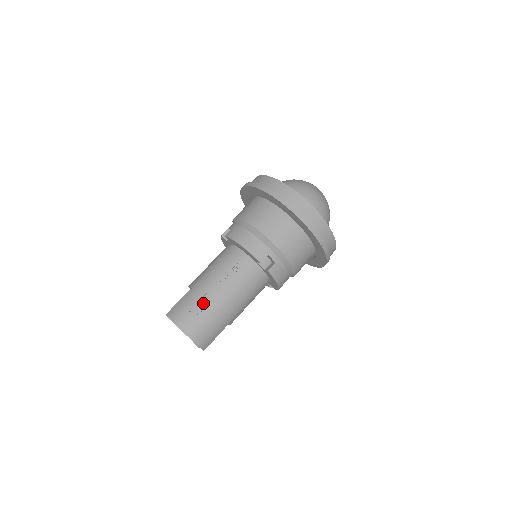
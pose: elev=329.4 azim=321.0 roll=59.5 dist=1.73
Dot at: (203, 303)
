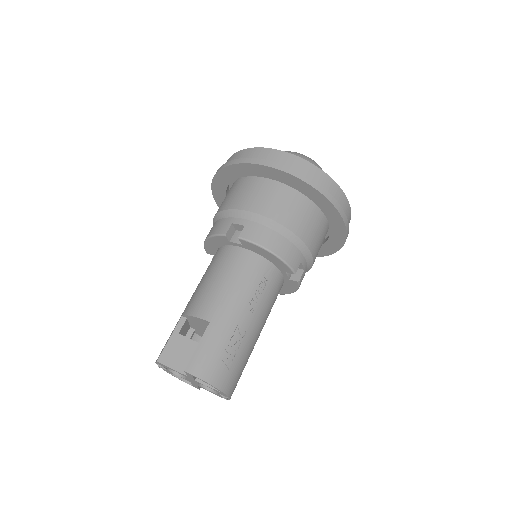
Dot at: (235, 341)
